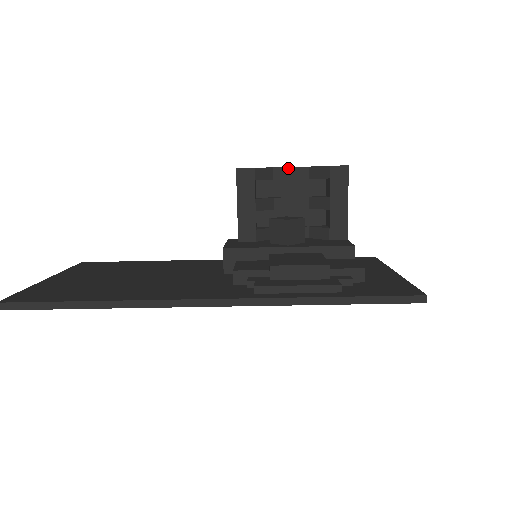
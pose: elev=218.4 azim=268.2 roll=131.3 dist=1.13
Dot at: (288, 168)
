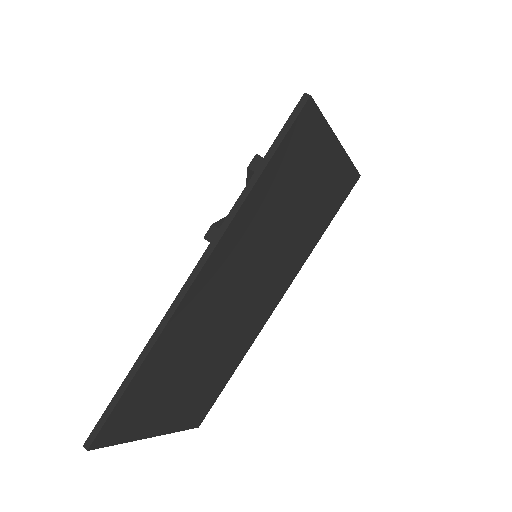
Dot at: occluded
